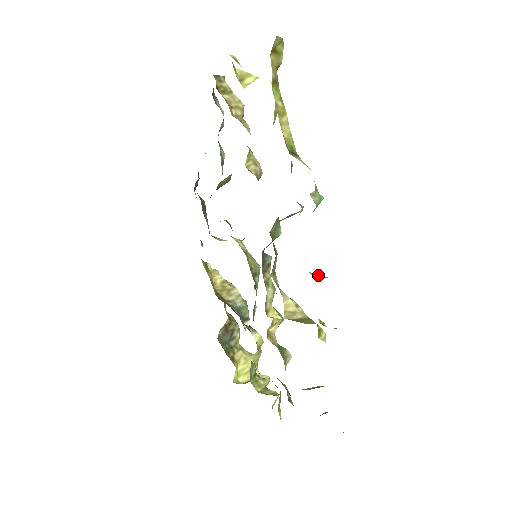
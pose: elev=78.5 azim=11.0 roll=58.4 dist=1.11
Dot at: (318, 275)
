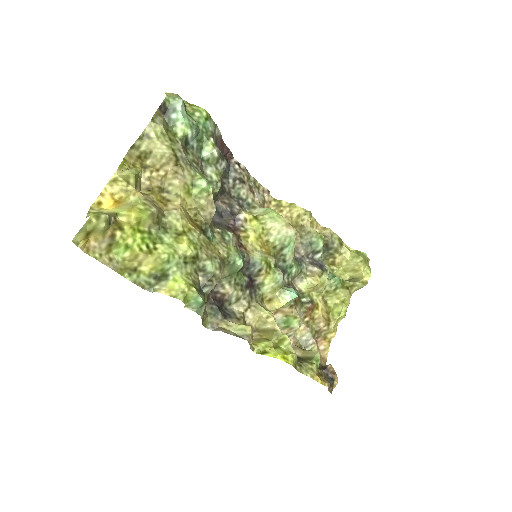
Dot at: (240, 331)
